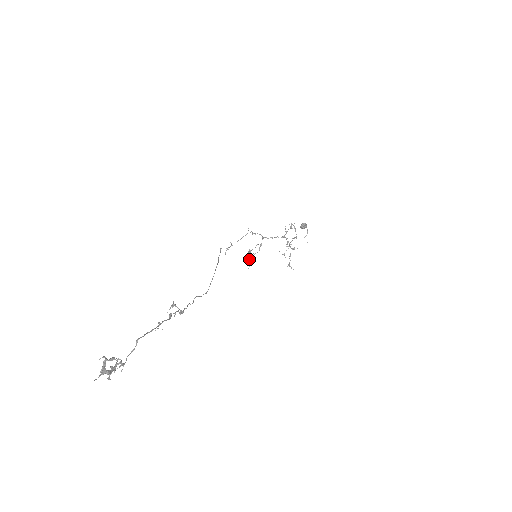
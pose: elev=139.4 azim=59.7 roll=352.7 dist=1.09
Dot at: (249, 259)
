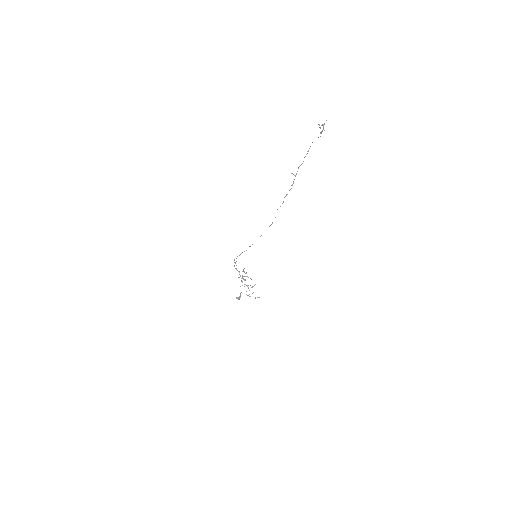
Dot at: (246, 272)
